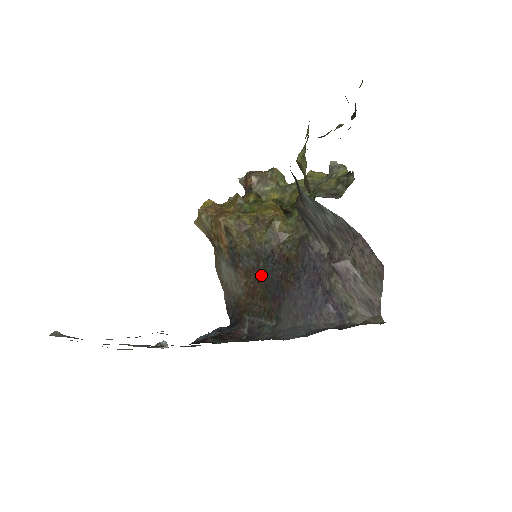
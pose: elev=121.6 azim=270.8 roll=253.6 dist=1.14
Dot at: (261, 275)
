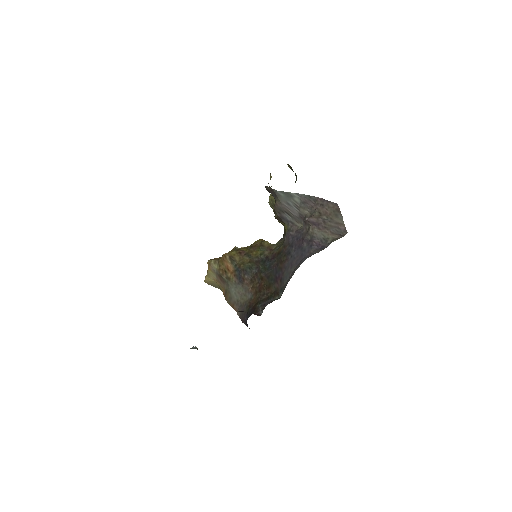
Dot at: (263, 273)
